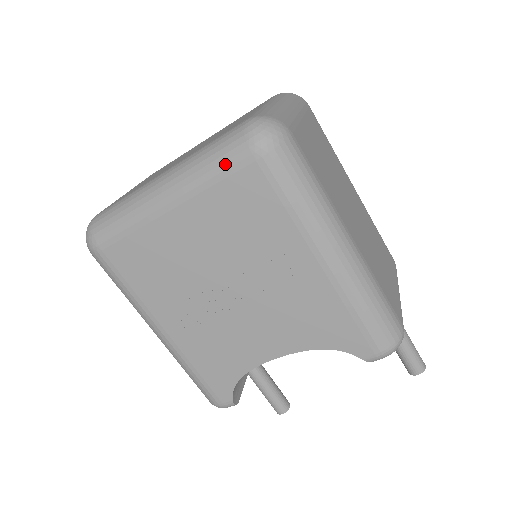
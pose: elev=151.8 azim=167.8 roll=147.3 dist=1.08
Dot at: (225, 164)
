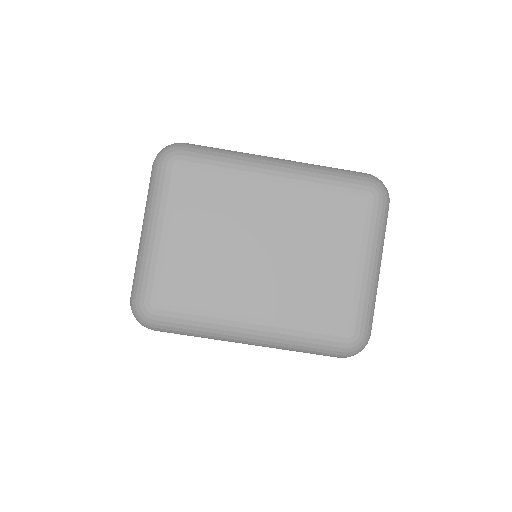
Dot at: occluded
